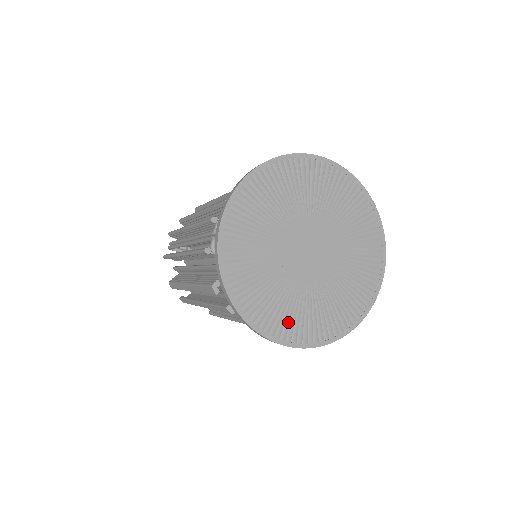
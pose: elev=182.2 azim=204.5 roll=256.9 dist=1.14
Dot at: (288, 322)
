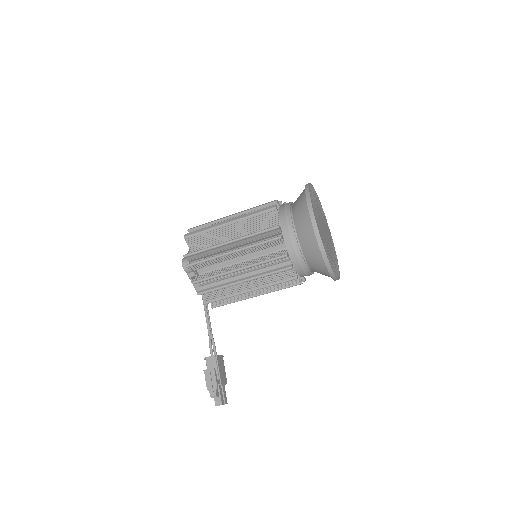
Dot at: (315, 211)
